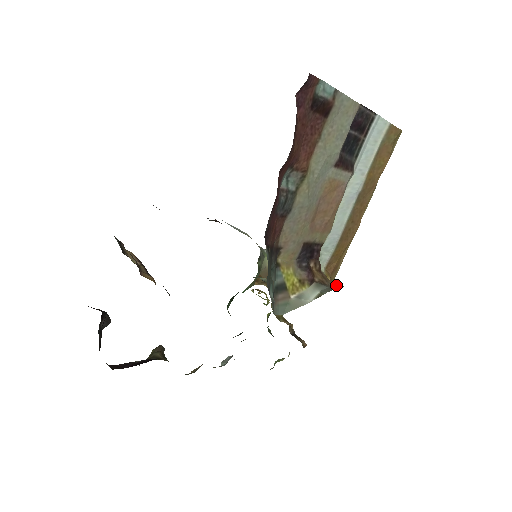
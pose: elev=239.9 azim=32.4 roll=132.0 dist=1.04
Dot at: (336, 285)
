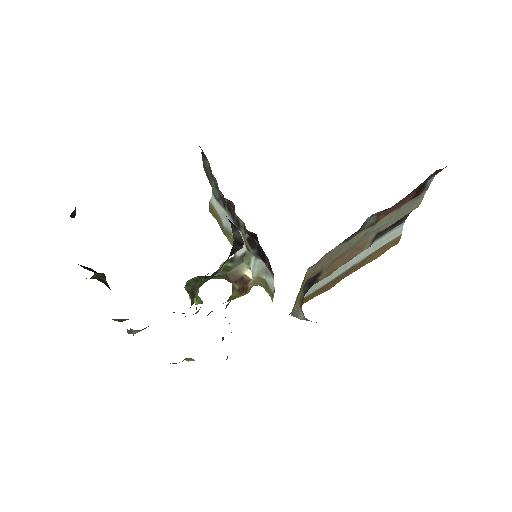
Dot at: occluded
